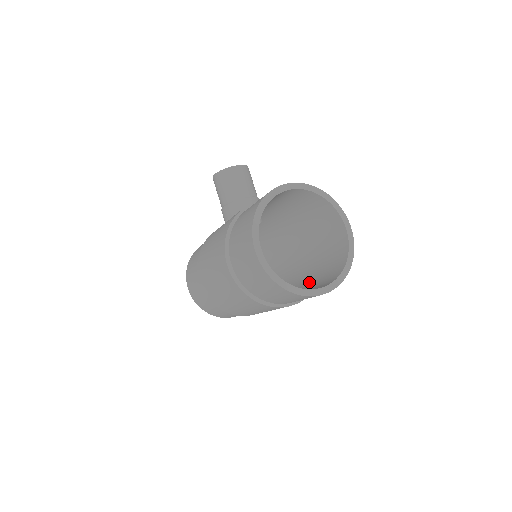
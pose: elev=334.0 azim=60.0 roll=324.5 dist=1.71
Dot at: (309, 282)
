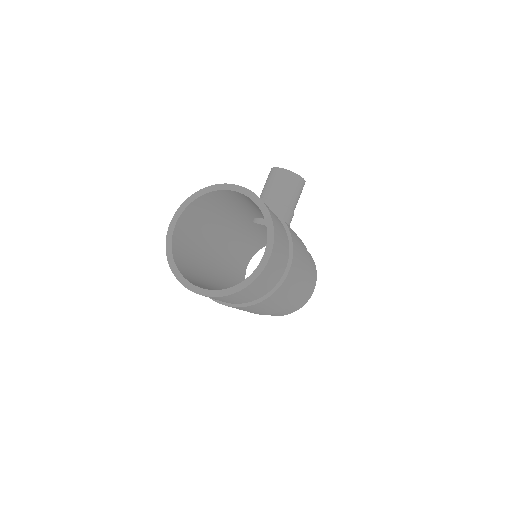
Dot at: occluded
